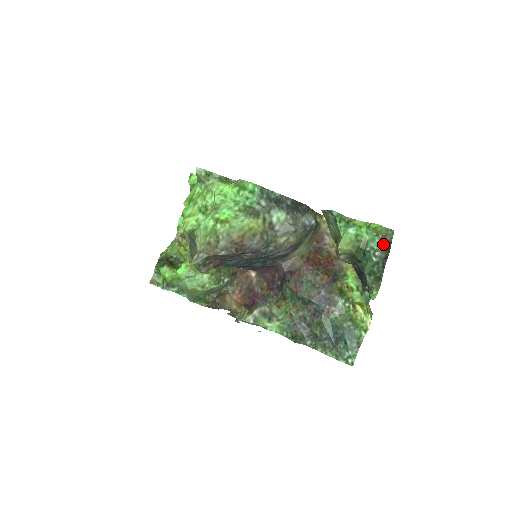
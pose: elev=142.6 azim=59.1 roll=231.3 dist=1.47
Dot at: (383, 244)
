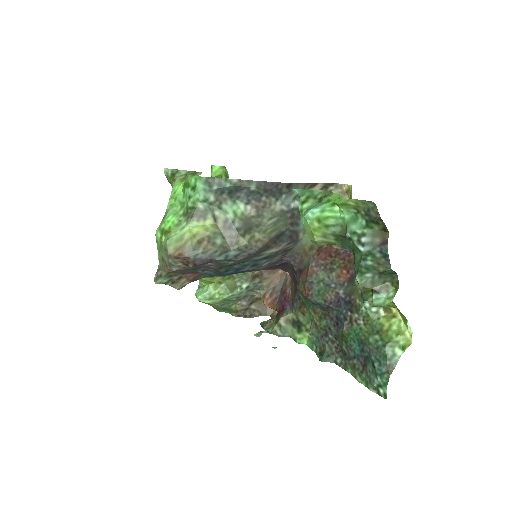
Dot at: (369, 224)
